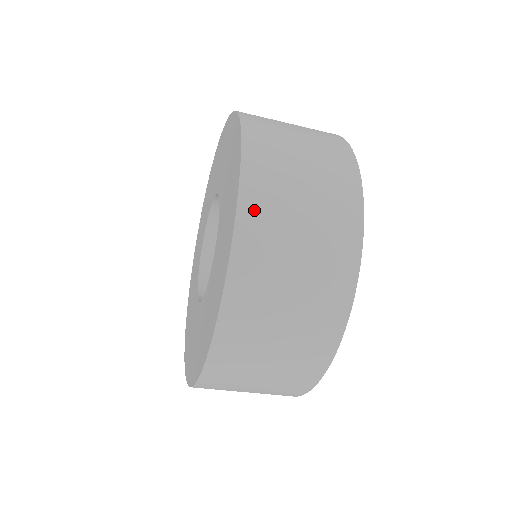
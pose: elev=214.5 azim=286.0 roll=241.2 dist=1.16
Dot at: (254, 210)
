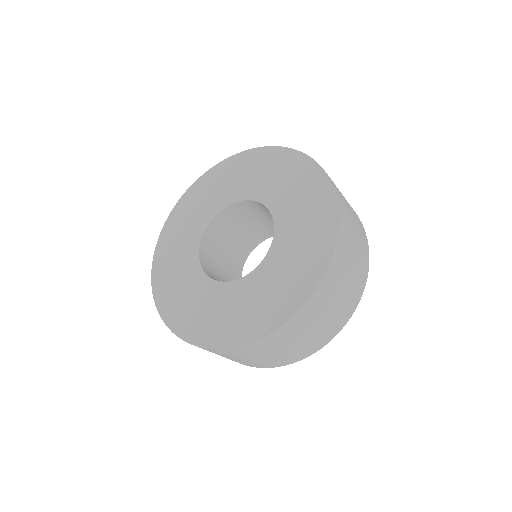
Dot at: (338, 193)
